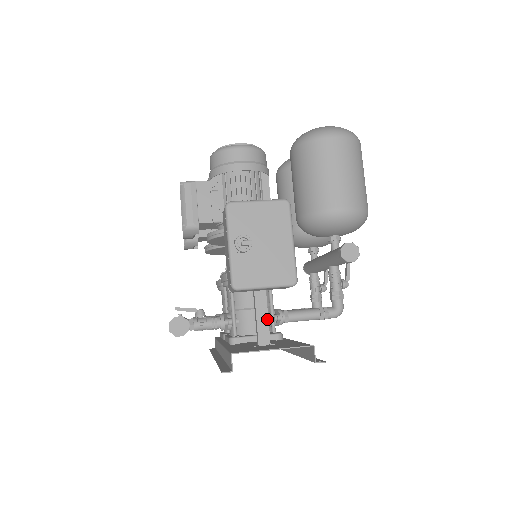
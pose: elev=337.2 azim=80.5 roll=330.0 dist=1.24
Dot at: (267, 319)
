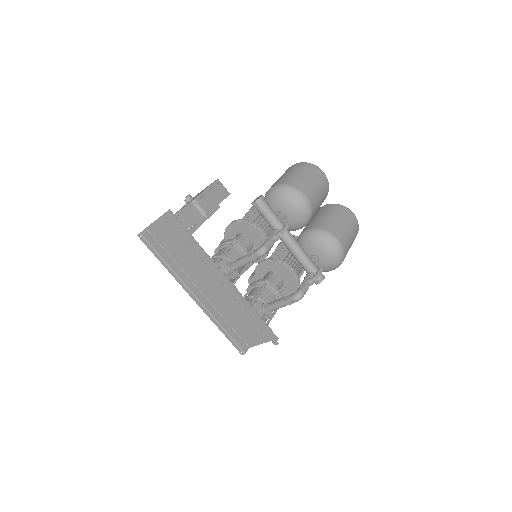
Dot at: occluded
